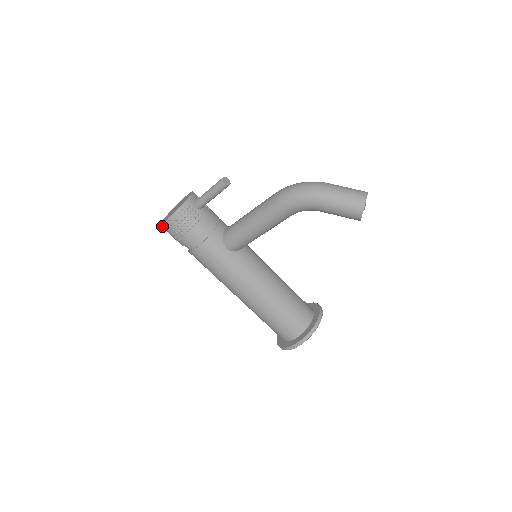
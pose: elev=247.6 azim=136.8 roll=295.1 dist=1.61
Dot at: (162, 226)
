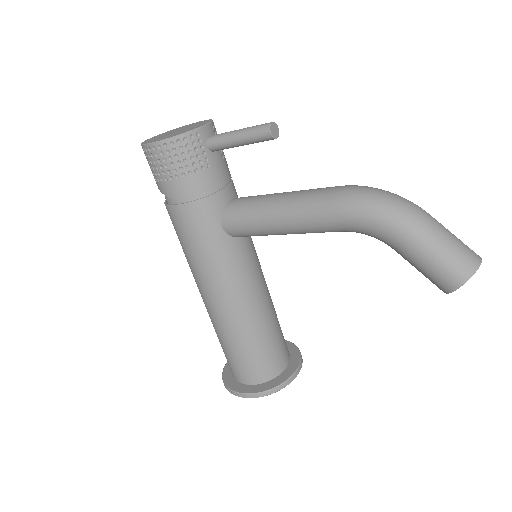
Dot at: (143, 147)
